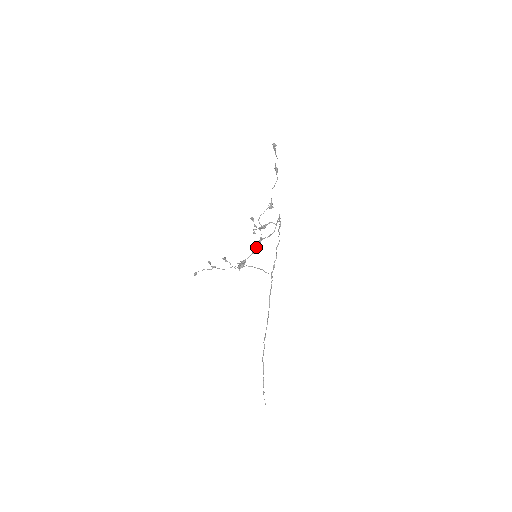
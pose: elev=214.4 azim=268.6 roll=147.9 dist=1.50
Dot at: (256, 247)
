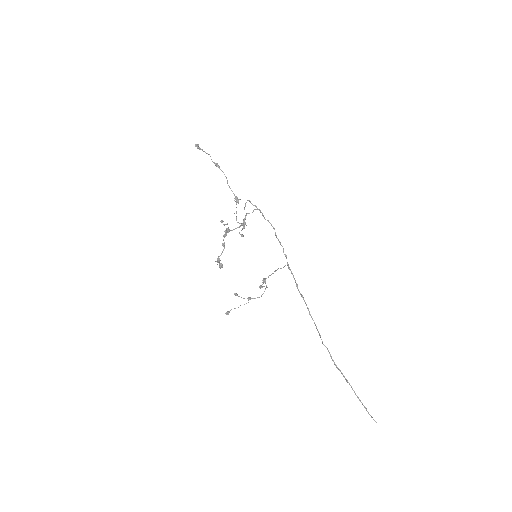
Dot at: (223, 240)
